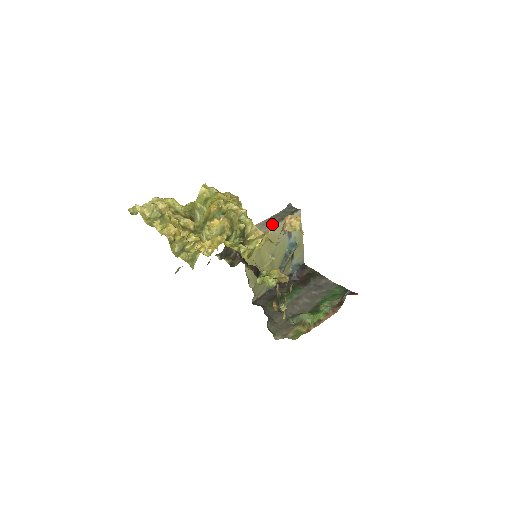
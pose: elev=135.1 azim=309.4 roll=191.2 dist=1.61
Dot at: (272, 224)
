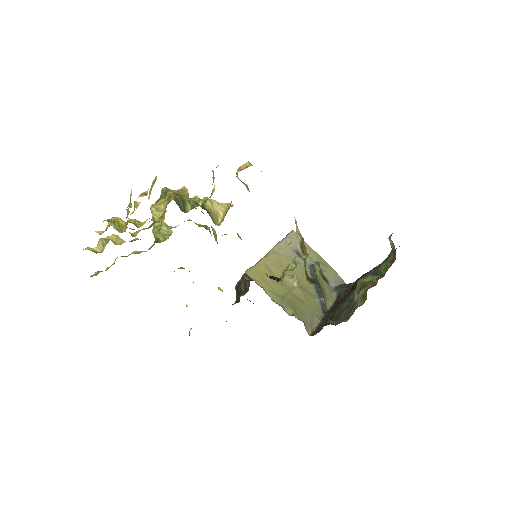
Dot at: occluded
